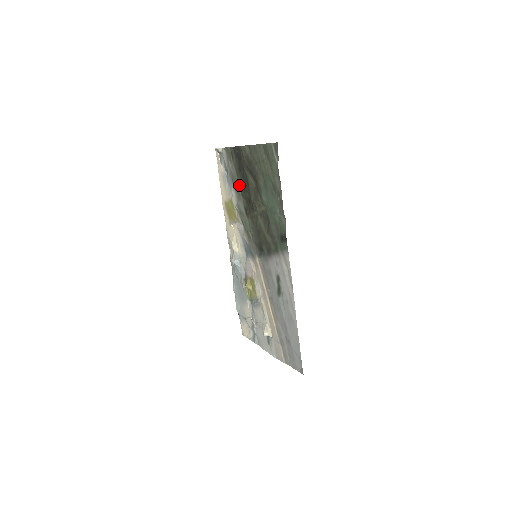
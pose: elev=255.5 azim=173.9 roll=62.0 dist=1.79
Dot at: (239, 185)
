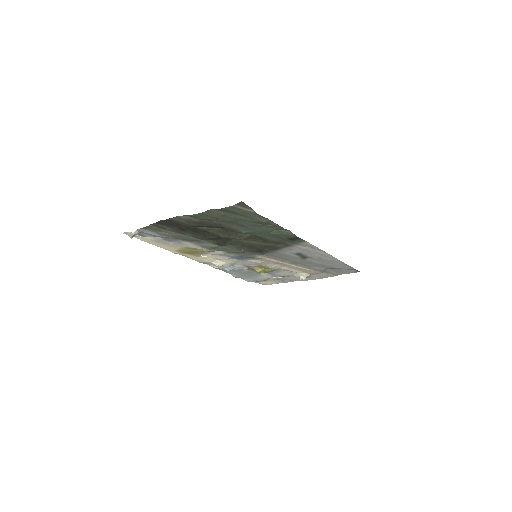
Dot at: (192, 237)
